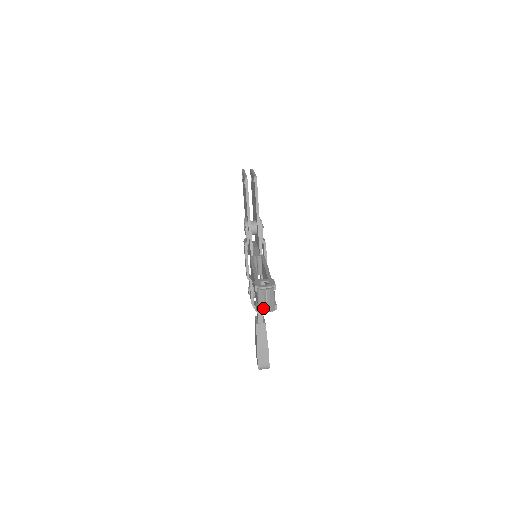
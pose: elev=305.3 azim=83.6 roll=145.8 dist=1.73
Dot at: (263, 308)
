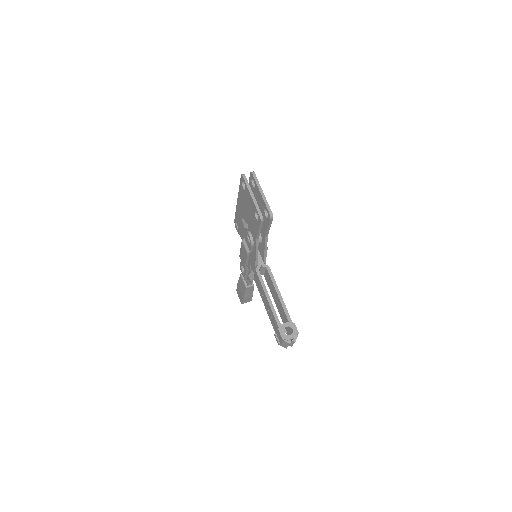
Dot at: (286, 347)
